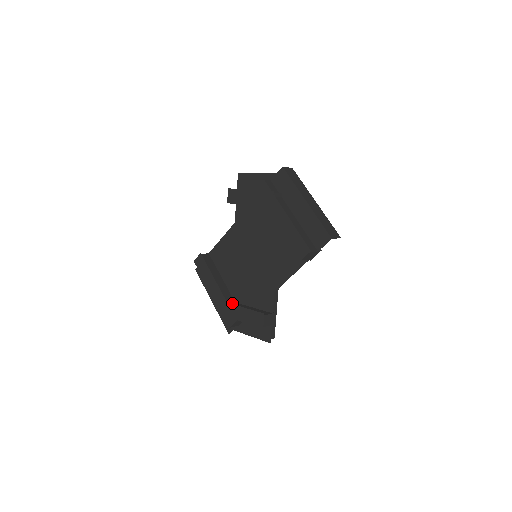
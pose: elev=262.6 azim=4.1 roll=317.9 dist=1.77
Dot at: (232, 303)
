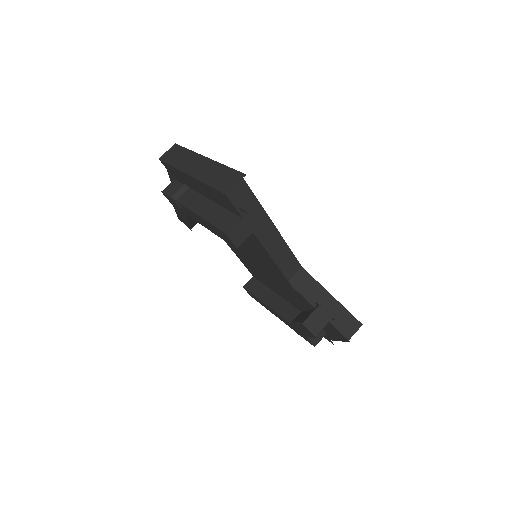
Dot at: occluded
